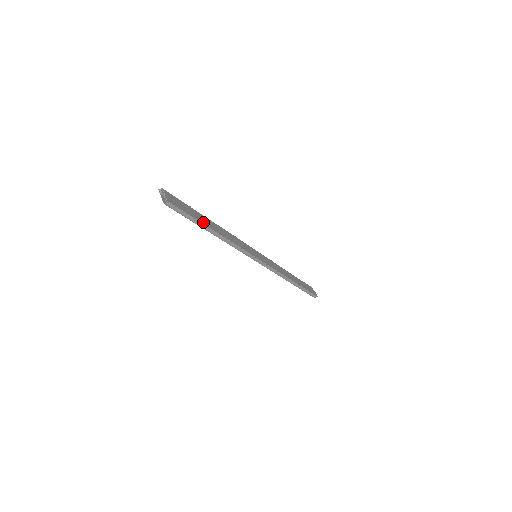
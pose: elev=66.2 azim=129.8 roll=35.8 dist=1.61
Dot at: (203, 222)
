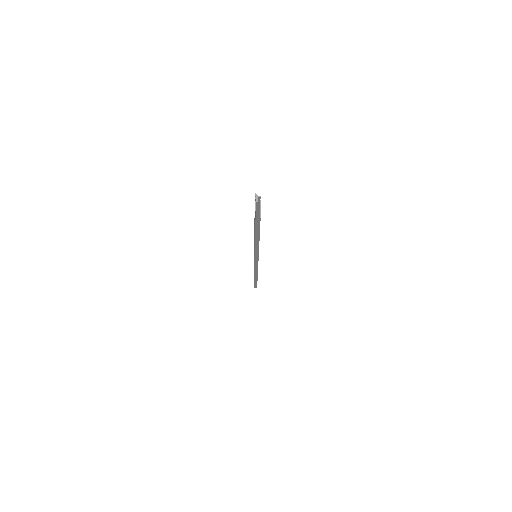
Dot at: occluded
